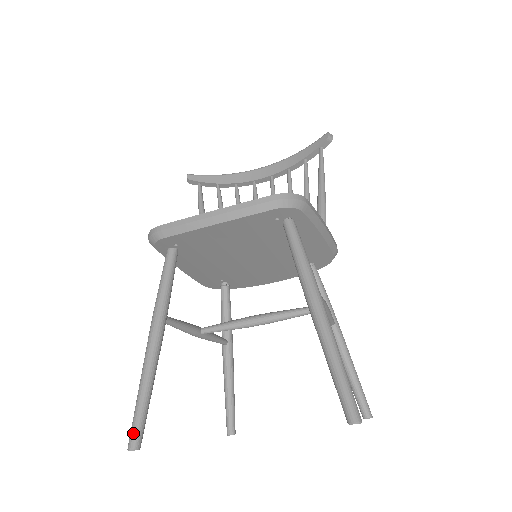
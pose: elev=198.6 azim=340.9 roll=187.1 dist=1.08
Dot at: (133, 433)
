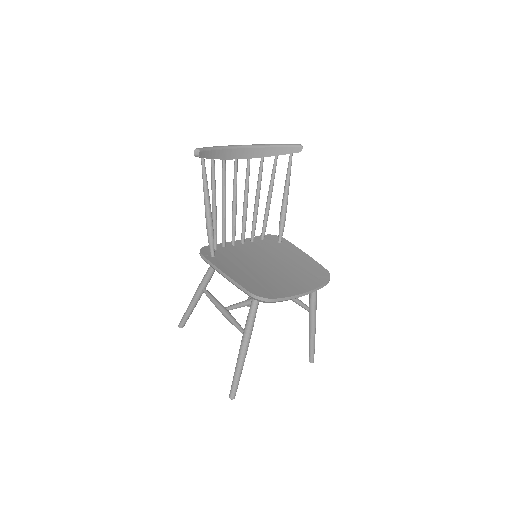
Dot at: (235, 393)
